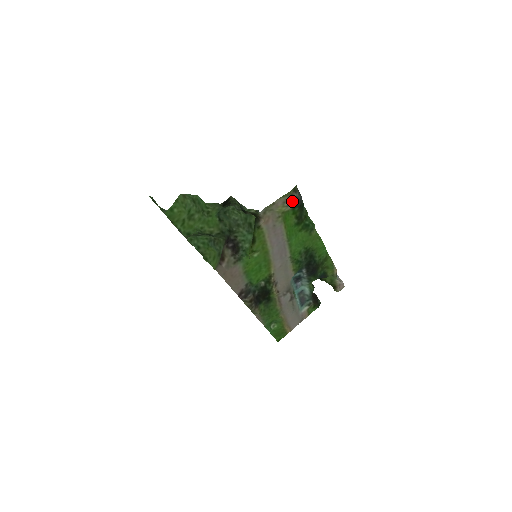
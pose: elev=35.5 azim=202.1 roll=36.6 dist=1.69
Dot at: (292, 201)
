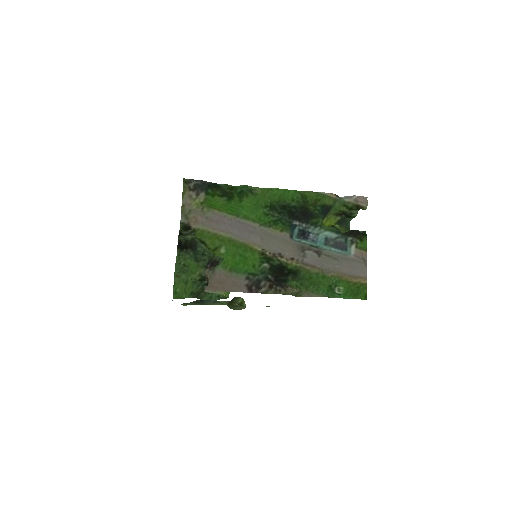
Dot at: (195, 190)
